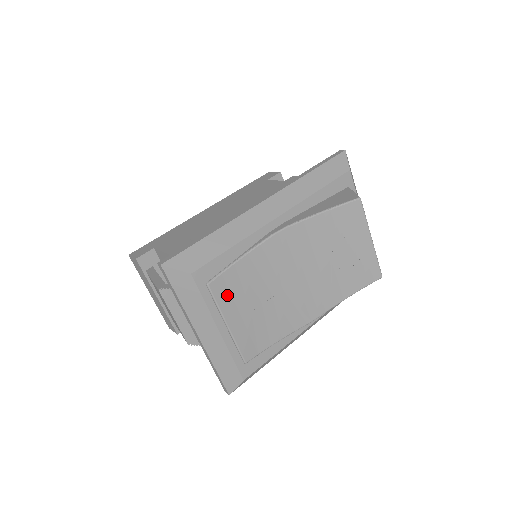
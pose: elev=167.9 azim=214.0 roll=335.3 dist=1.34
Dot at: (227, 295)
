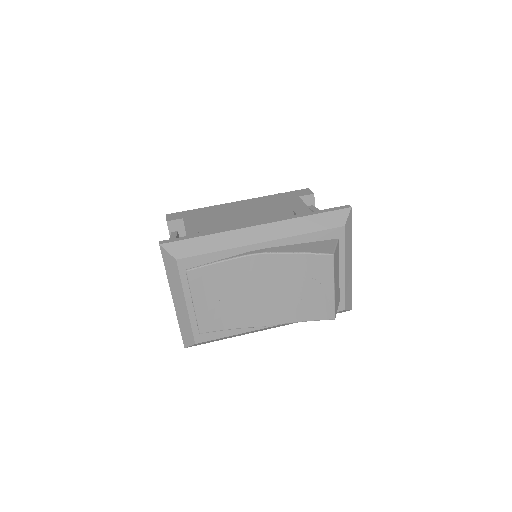
Dot at: (200, 283)
